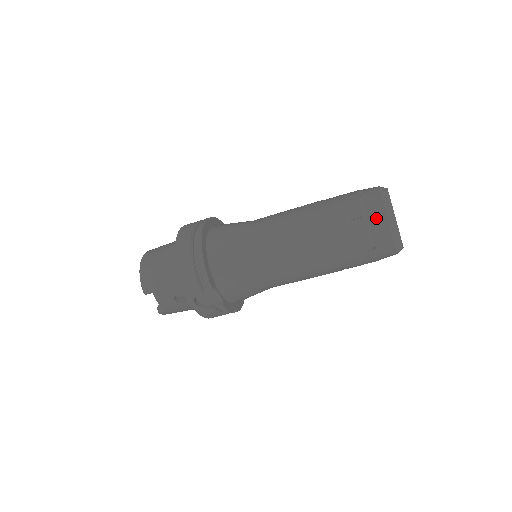
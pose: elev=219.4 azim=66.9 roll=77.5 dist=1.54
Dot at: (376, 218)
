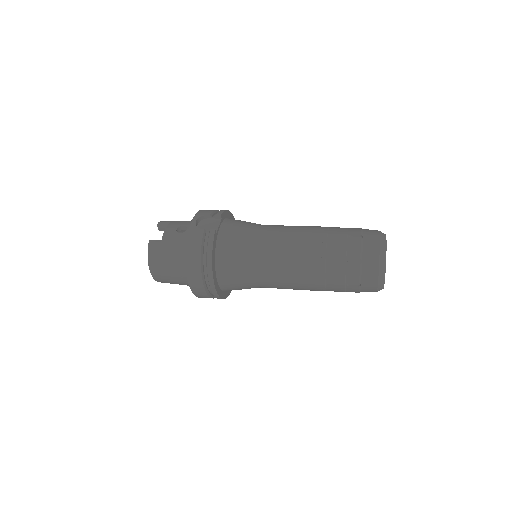
Dot at: occluded
